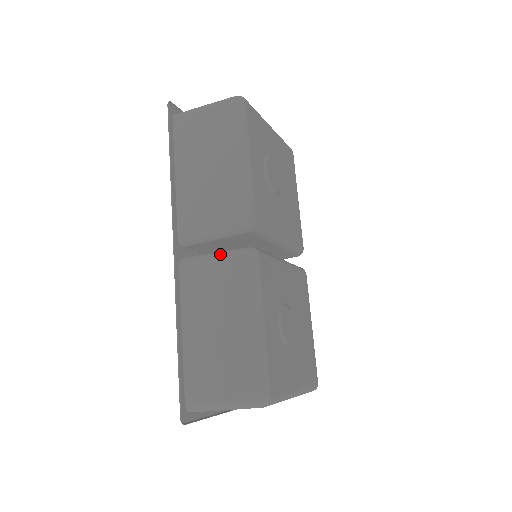
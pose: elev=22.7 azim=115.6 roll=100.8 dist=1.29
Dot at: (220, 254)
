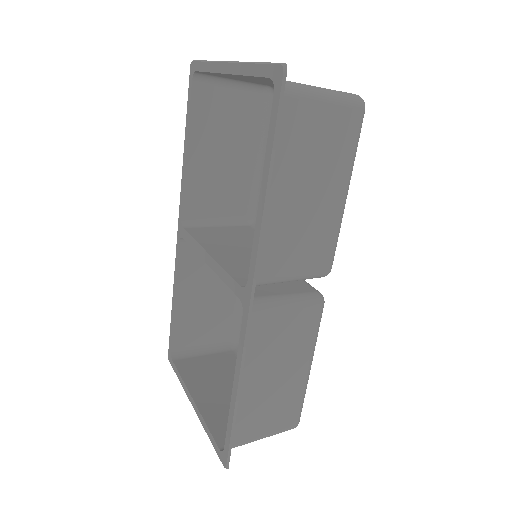
Dot at: (293, 304)
